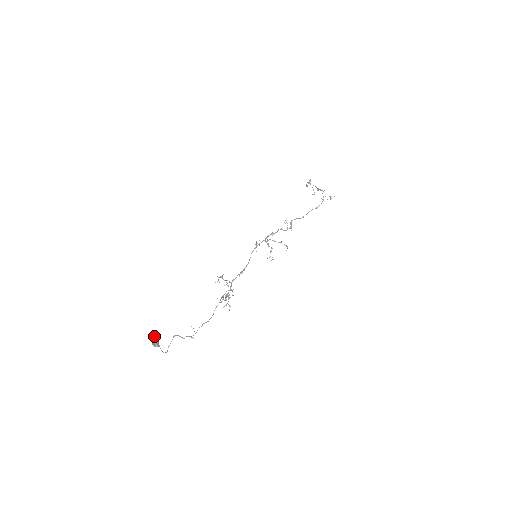
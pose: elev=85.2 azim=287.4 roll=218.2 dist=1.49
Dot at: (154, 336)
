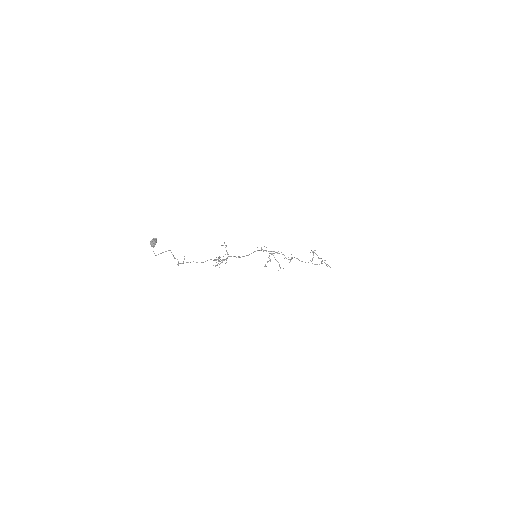
Dot at: (156, 238)
